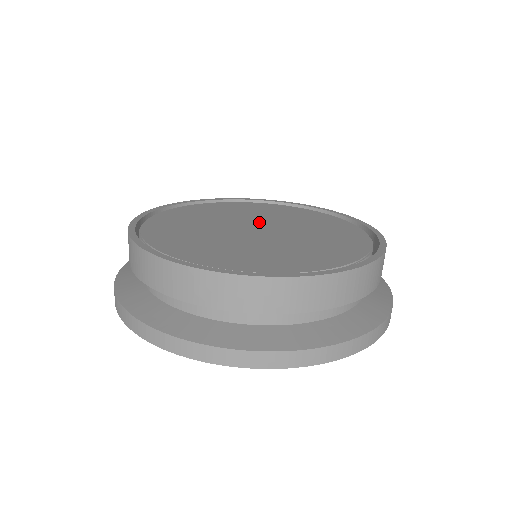
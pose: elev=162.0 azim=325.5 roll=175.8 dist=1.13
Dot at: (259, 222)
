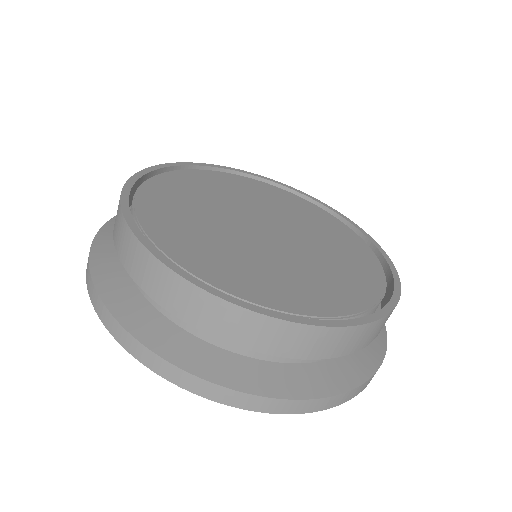
Dot at: (260, 215)
